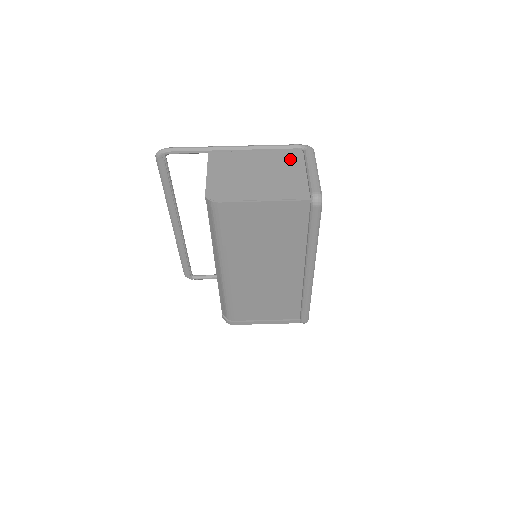
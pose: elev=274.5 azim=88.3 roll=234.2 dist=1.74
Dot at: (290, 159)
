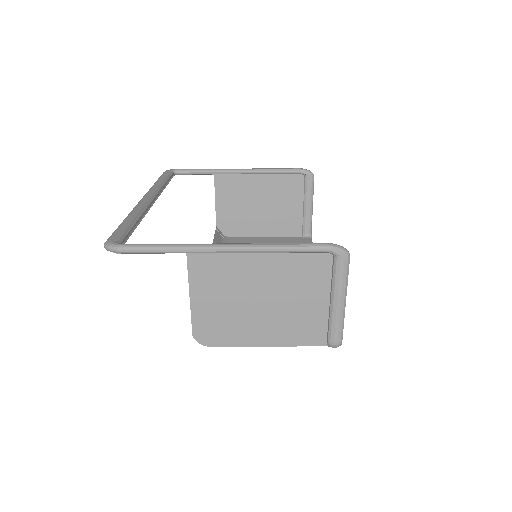
Dot at: (311, 273)
